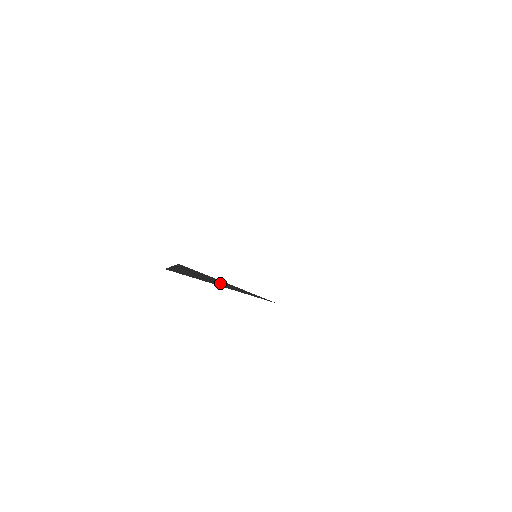
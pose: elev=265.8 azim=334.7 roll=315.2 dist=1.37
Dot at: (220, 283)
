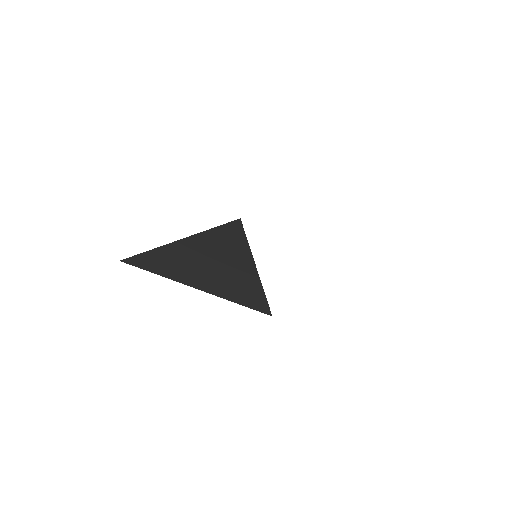
Dot at: (225, 275)
